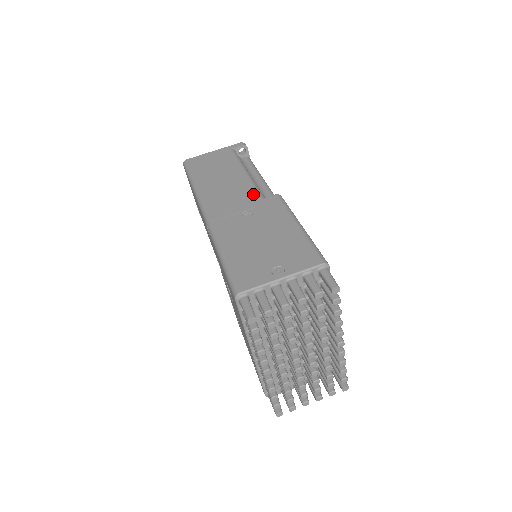
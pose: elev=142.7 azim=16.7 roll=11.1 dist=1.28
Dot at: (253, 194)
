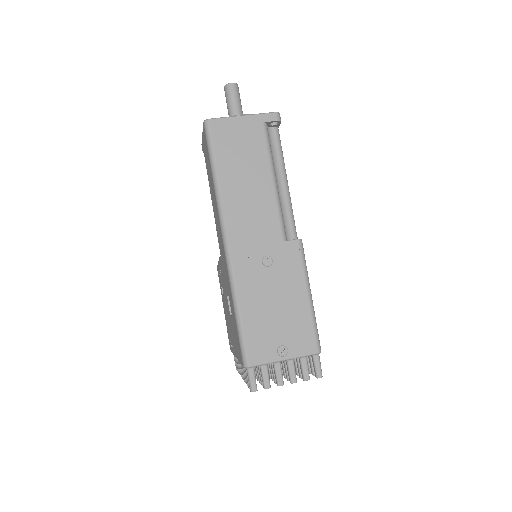
Dot at: (277, 230)
